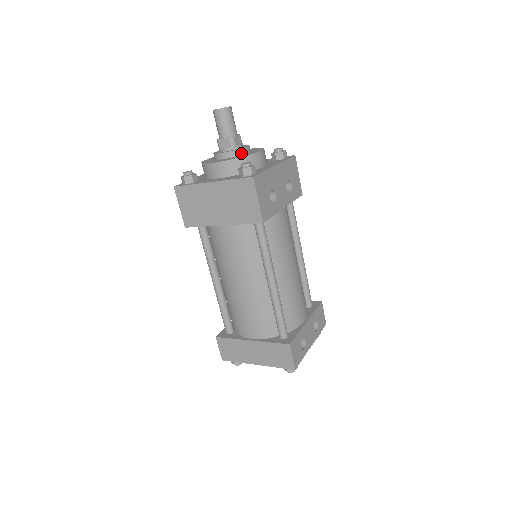
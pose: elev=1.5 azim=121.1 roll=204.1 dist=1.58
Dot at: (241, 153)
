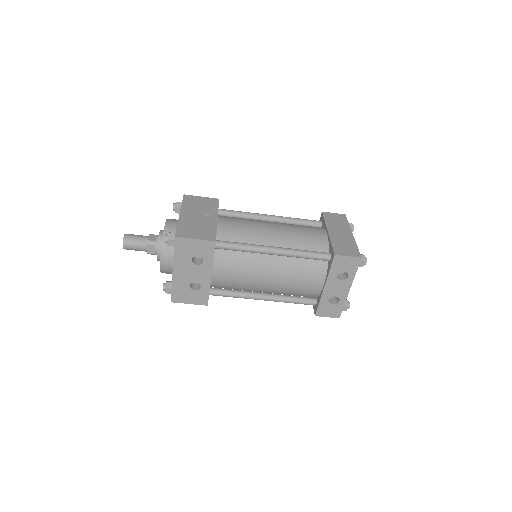
Dot at: occluded
